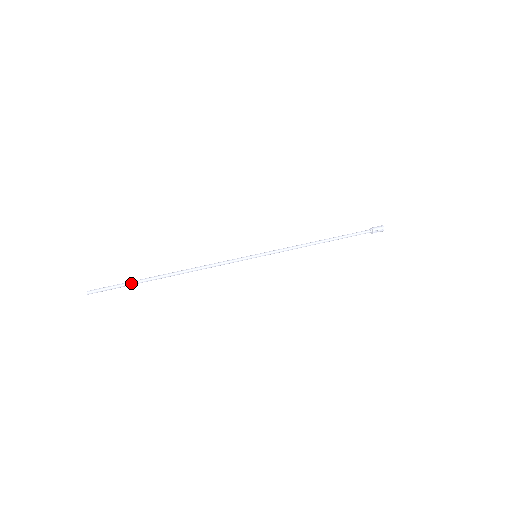
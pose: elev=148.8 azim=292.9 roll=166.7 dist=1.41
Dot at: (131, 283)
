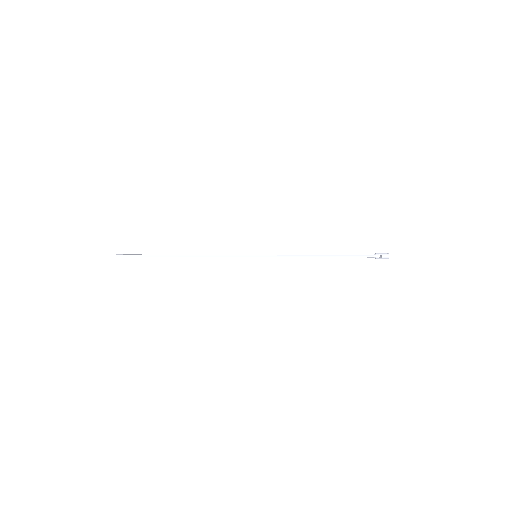
Dot at: (149, 255)
